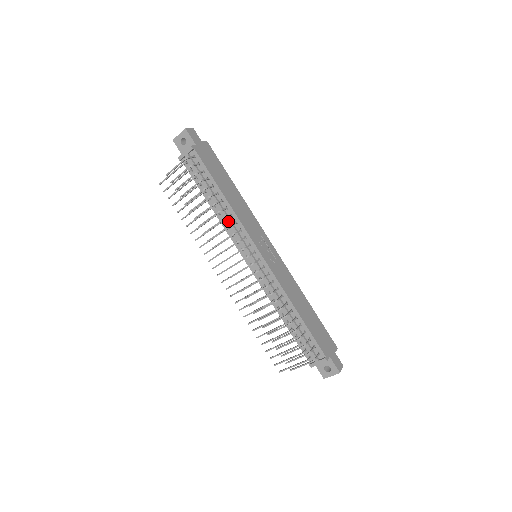
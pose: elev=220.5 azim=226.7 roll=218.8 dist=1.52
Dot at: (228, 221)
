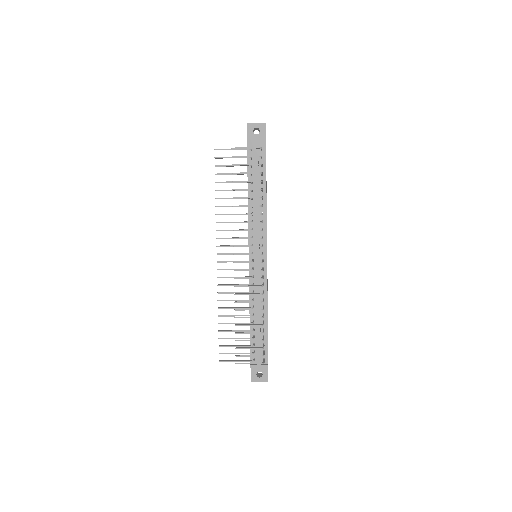
Dot at: (257, 216)
